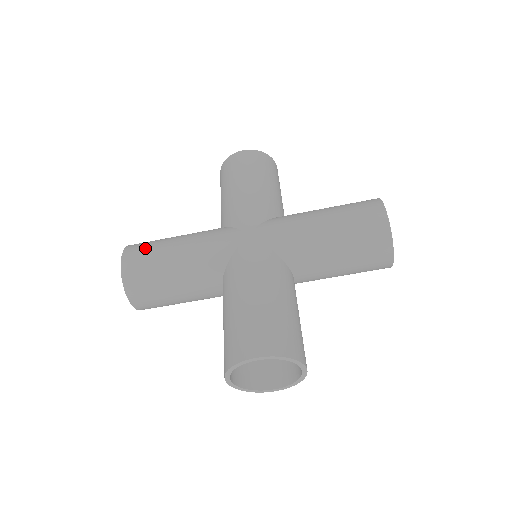
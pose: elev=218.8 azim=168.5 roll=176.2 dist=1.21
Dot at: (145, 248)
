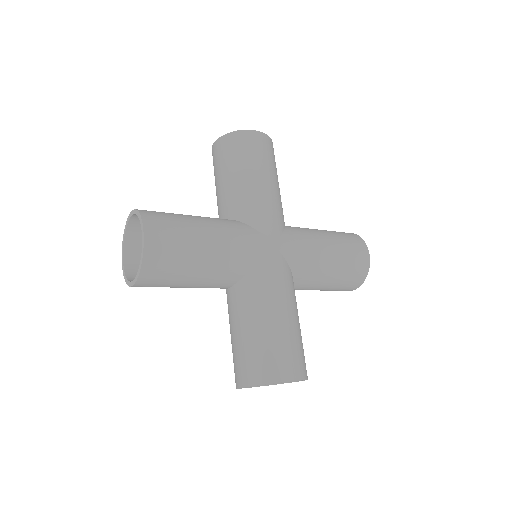
Dot at: (171, 229)
